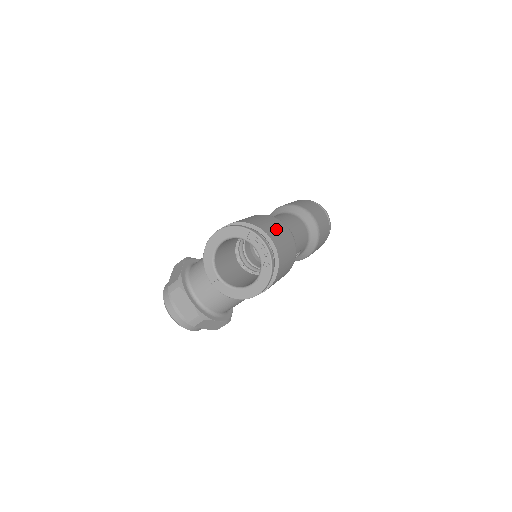
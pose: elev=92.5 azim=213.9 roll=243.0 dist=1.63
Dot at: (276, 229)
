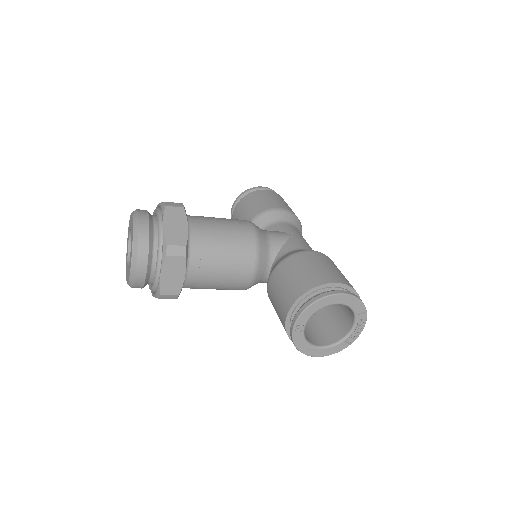
Dot at: occluded
